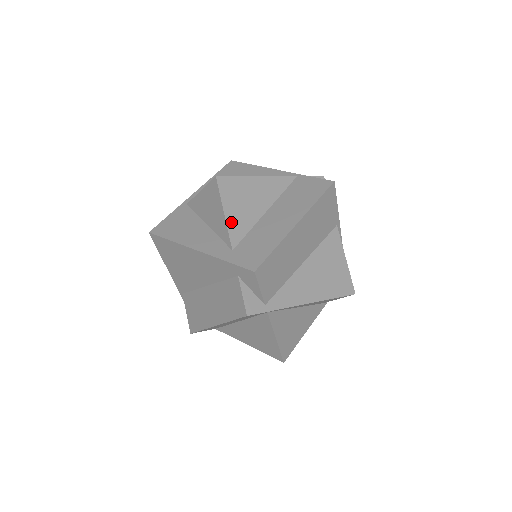
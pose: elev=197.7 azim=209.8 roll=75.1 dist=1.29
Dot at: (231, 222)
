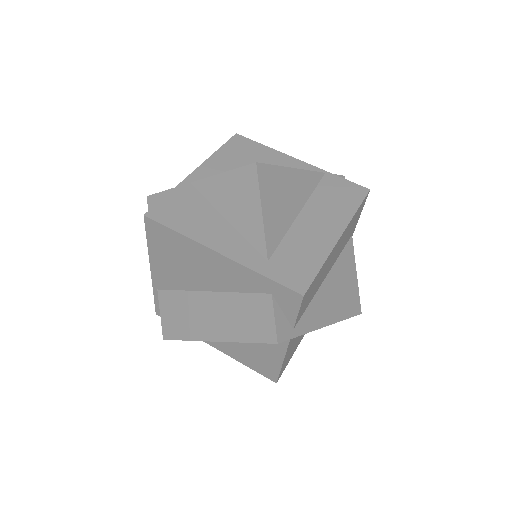
Dot at: (268, 224)
